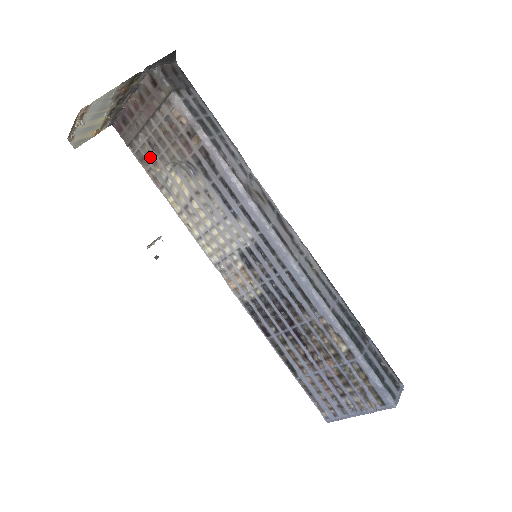
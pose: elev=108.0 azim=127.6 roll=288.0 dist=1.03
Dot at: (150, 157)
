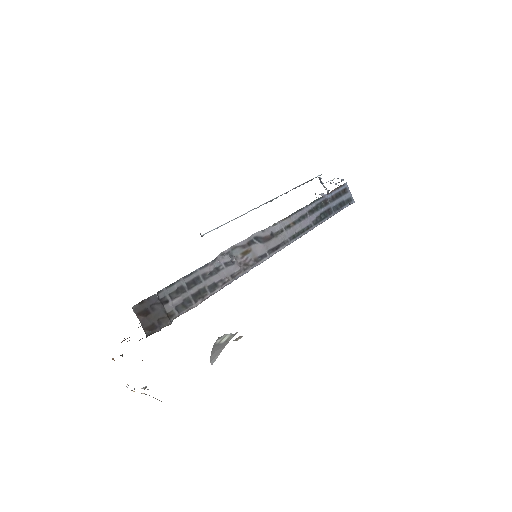
Dot at: occluded
